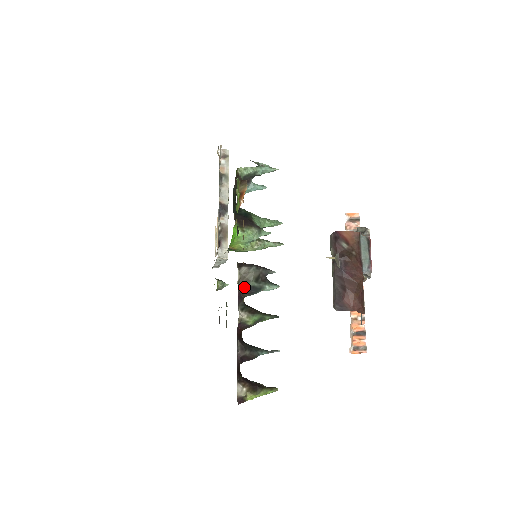
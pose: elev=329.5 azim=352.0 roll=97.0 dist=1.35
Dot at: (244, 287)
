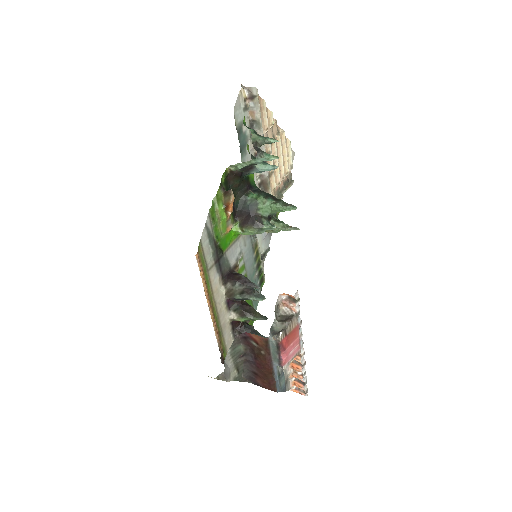
Dot at: (231, 298)
